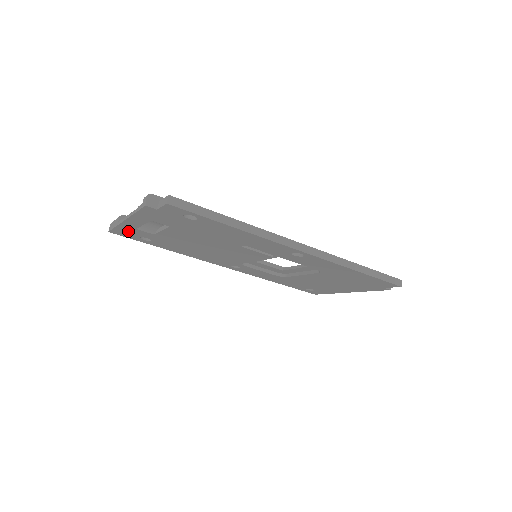
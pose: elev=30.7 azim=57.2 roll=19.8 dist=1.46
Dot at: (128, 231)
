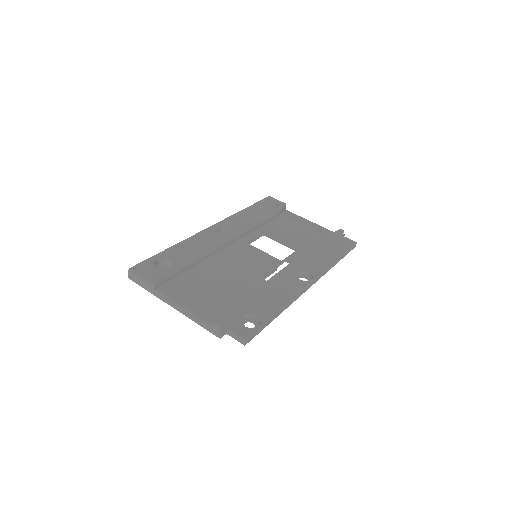
Dot at: occluded
